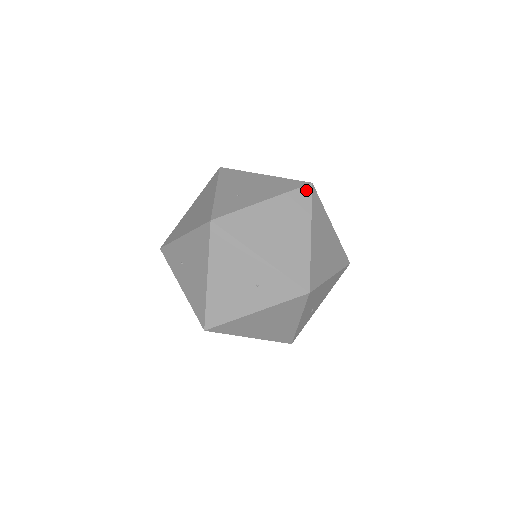
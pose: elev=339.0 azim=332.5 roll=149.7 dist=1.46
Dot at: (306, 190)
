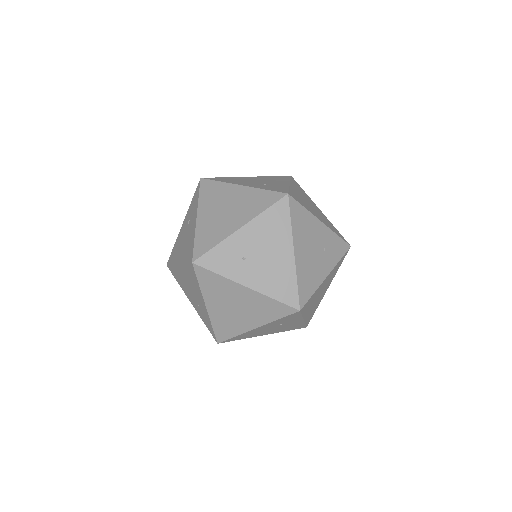
Dot at: (294, 180)
